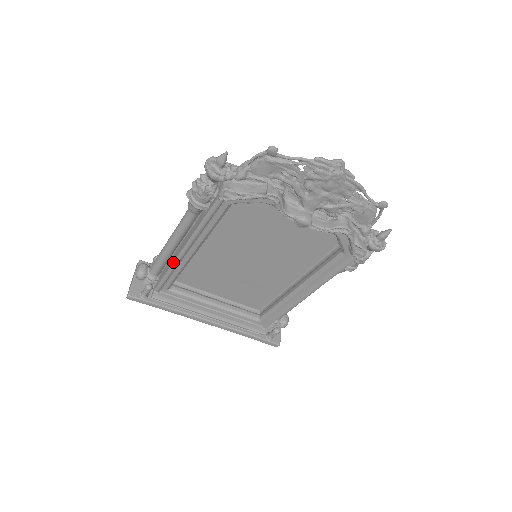
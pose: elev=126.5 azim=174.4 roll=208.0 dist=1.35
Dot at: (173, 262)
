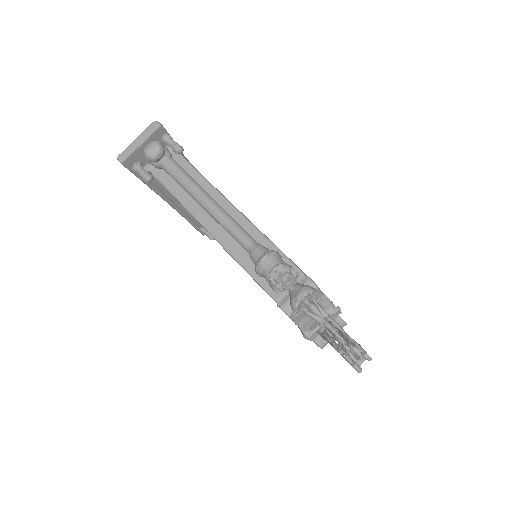
Dot at: (191, 213)
